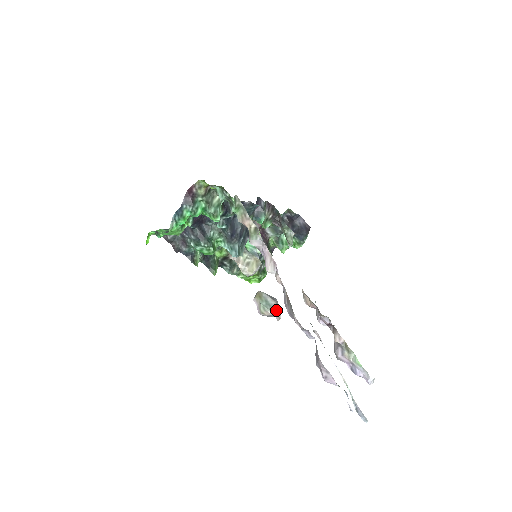
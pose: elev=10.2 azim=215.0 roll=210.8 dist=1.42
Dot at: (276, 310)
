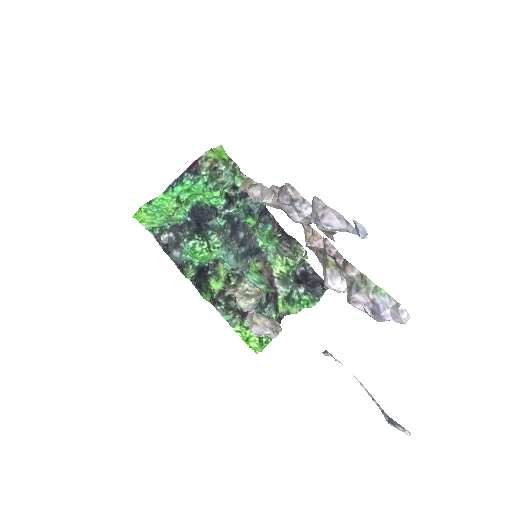
Dot at: (273, 322)
